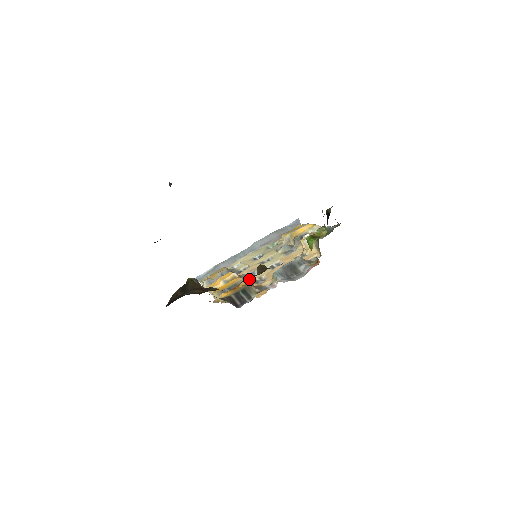
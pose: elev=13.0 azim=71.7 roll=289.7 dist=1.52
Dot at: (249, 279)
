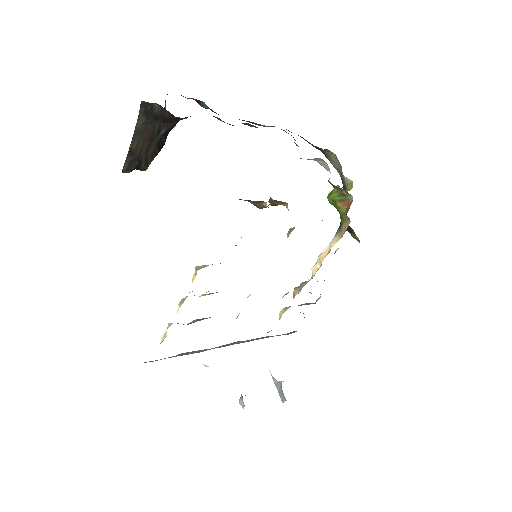
Dot at: occluded
